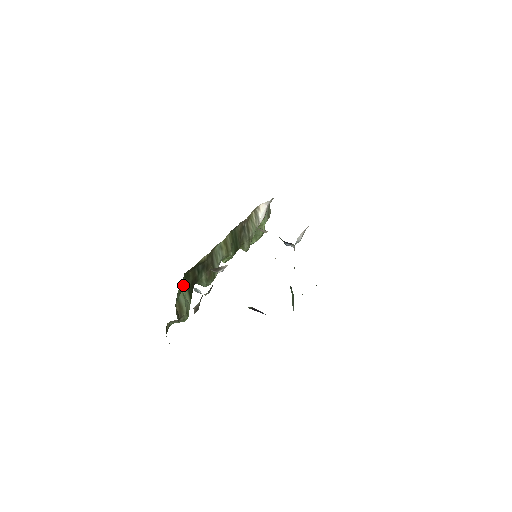
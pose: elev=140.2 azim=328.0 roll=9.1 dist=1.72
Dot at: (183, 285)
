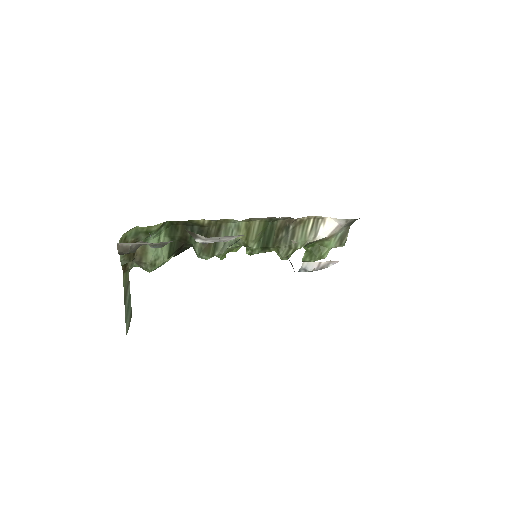
Dot at: (150, 227)
